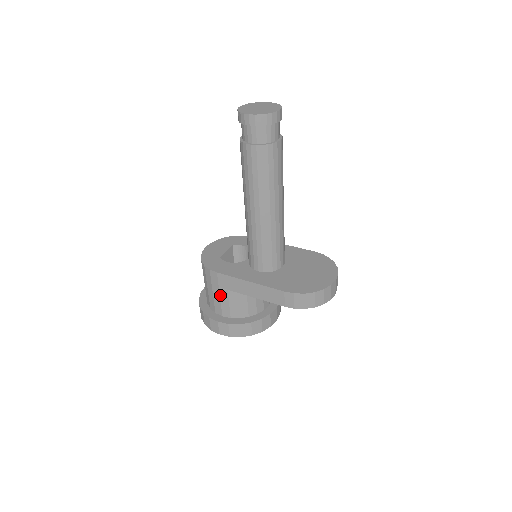
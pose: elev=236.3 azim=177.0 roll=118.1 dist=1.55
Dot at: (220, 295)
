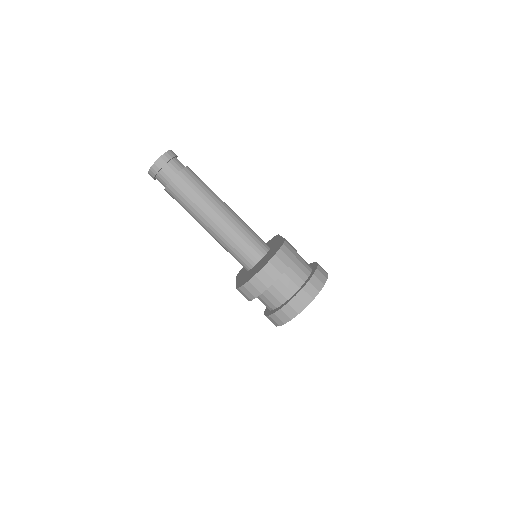
Dot at: occluded
